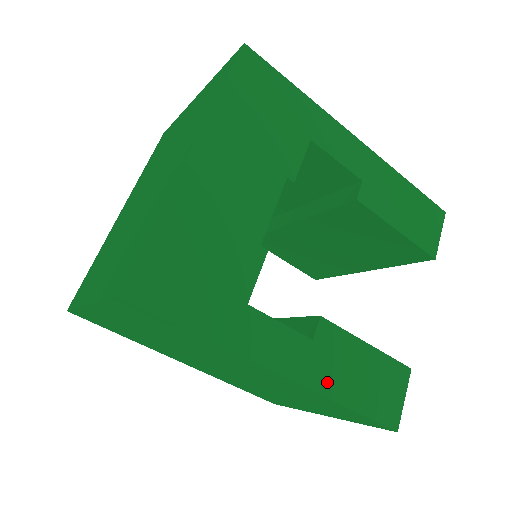
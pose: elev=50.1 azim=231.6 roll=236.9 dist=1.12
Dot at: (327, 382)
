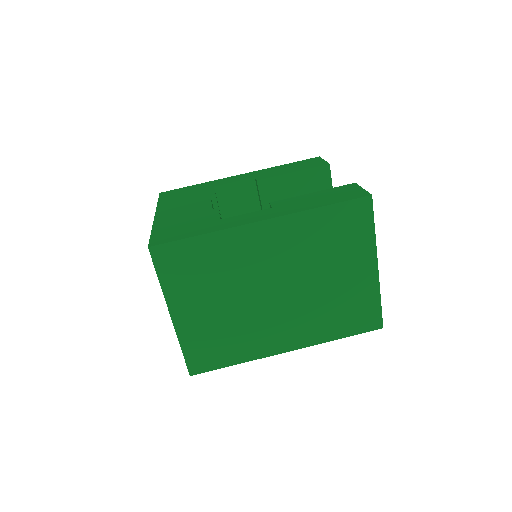
Dot at: (296, 209)
